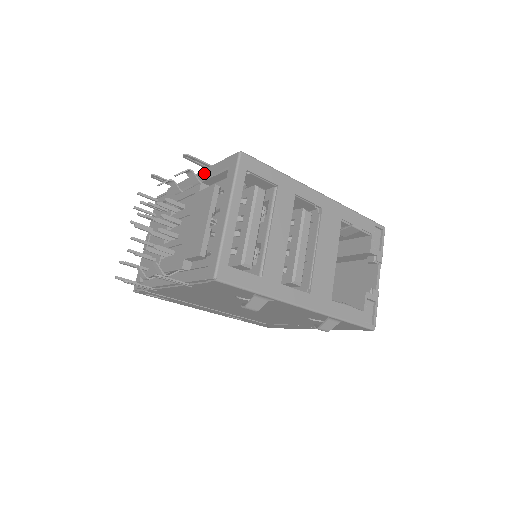
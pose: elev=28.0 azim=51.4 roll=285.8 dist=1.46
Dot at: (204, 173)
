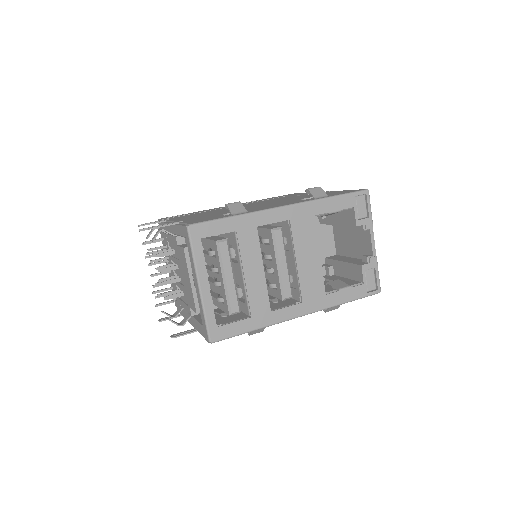
Dot at: (174, 228)
